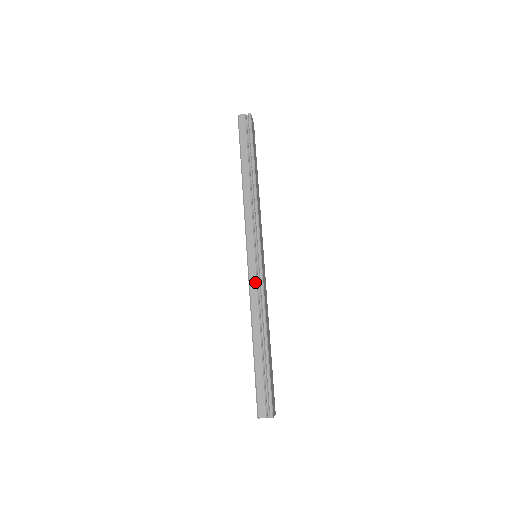
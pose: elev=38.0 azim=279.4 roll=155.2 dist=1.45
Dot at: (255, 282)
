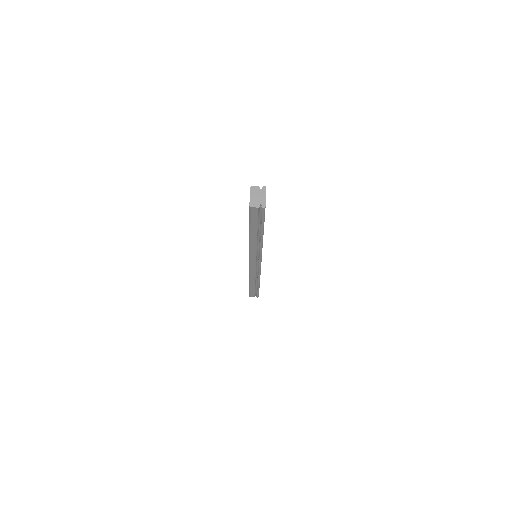
Dot at: occluded
